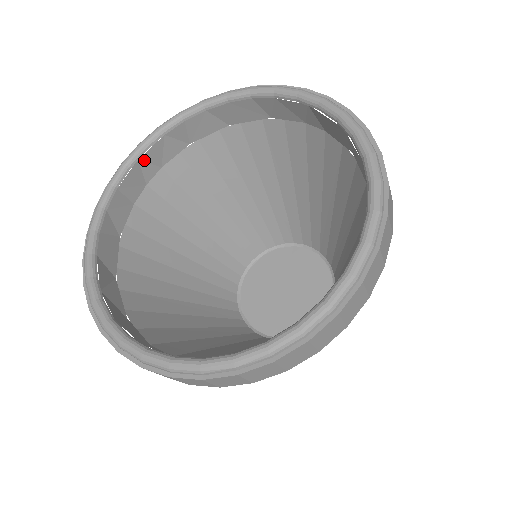
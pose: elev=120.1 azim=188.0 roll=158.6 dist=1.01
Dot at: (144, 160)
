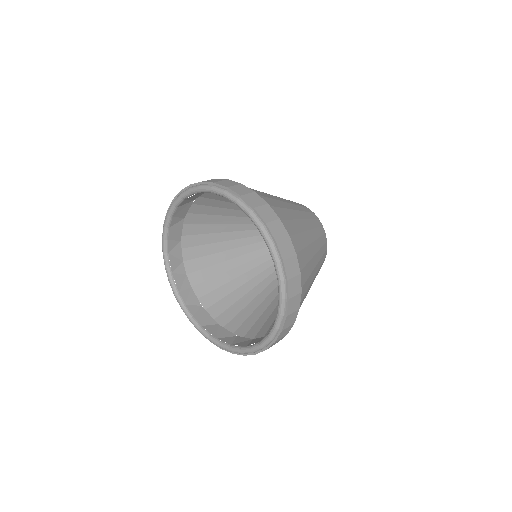
Dot at: (174, 270)
